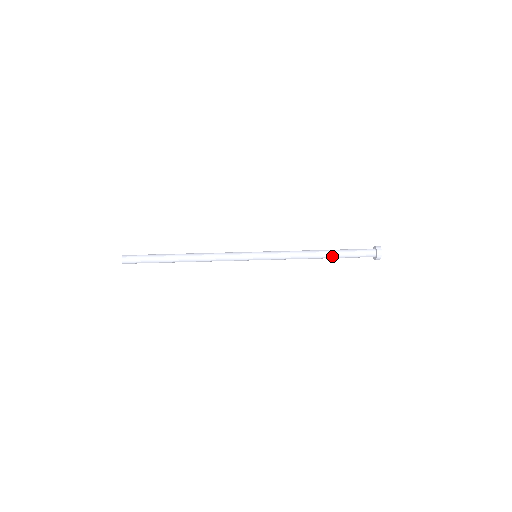
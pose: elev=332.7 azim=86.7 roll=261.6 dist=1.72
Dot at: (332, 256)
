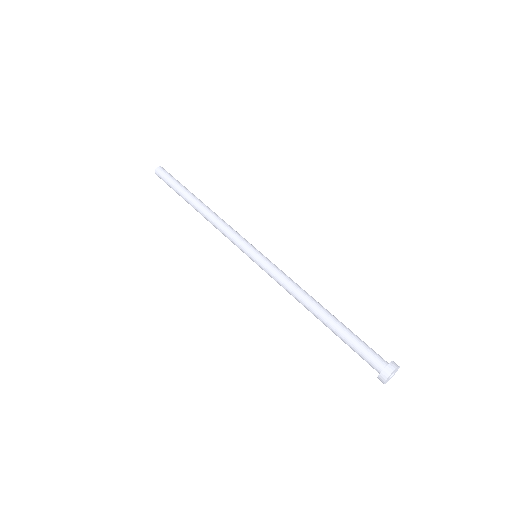
Dot at: (328, 327)
